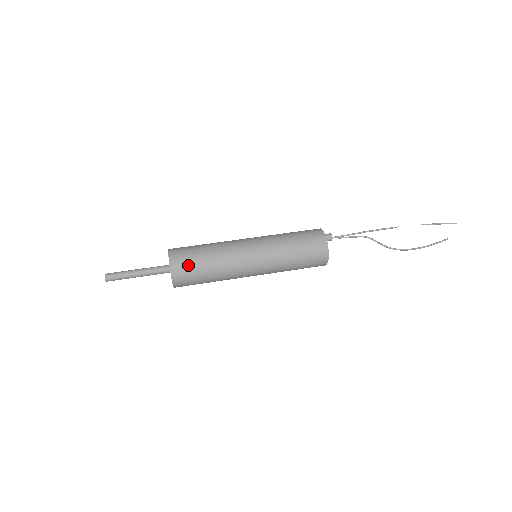
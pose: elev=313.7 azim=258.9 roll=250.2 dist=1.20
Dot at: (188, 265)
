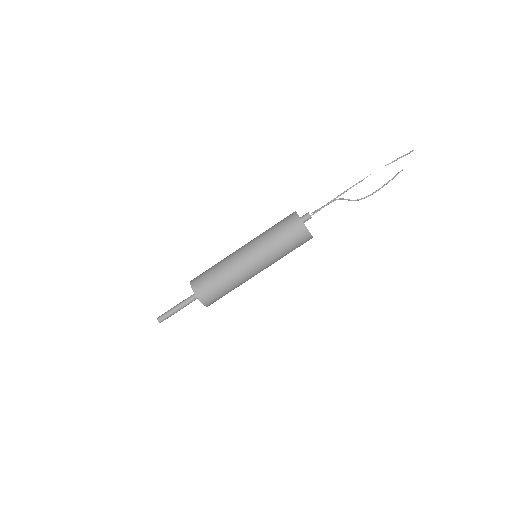
Dot at: (218, 299)
